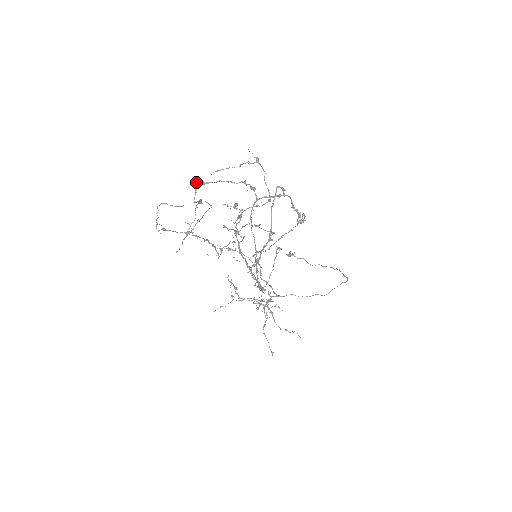
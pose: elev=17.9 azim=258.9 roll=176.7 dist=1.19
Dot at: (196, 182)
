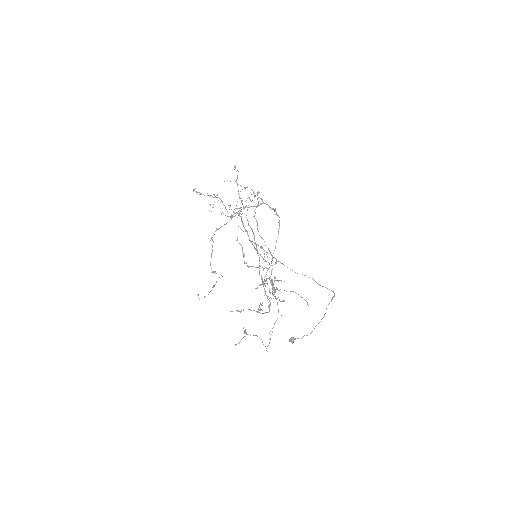
Dot at: (212, 237)
